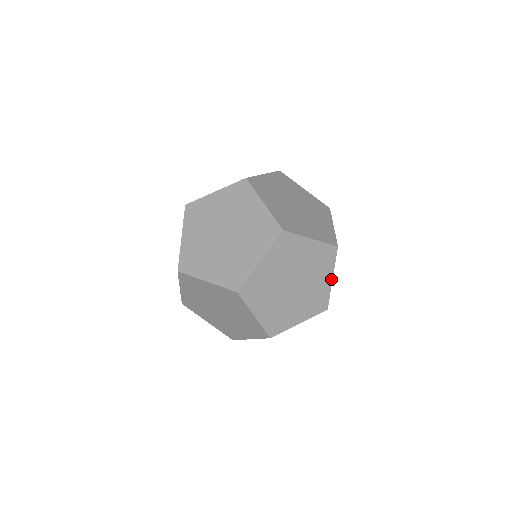
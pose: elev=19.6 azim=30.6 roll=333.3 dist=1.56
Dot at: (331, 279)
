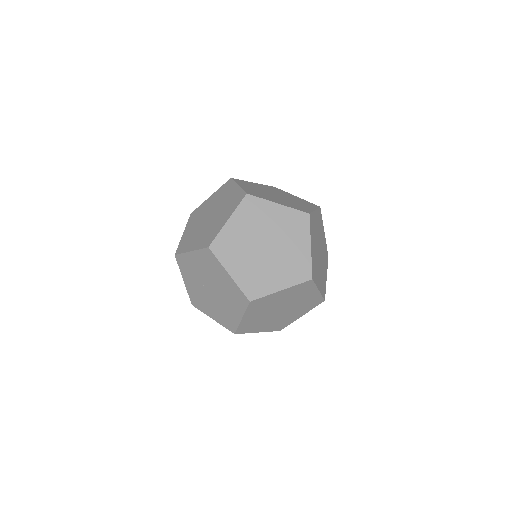
Dot at: (317, 291)
